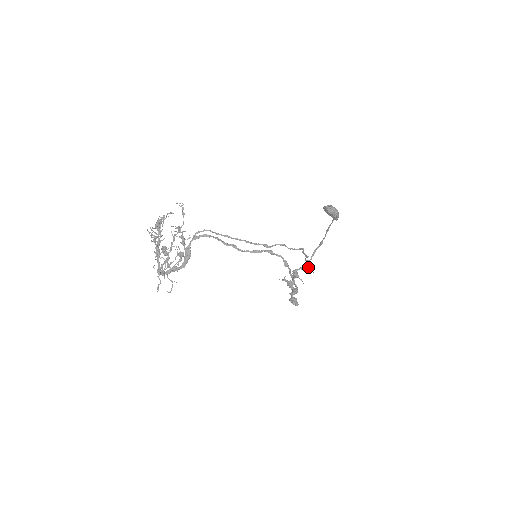
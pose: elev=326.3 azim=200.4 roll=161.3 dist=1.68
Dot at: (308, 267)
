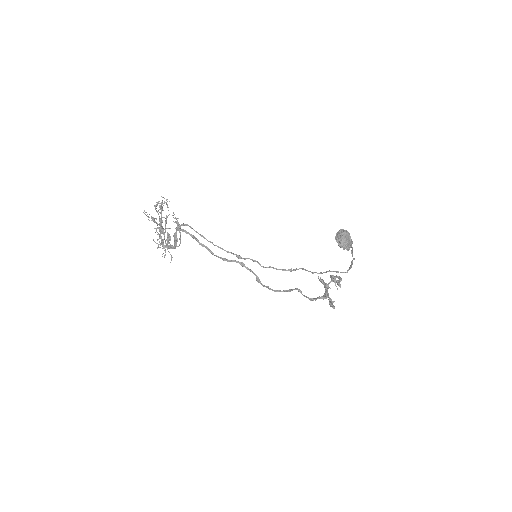
Dot at: (339, 279)
